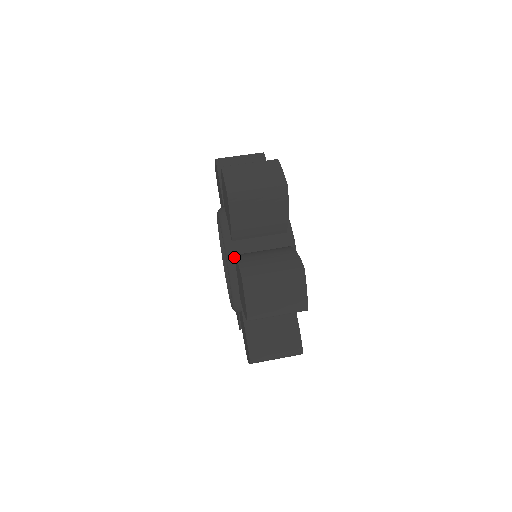
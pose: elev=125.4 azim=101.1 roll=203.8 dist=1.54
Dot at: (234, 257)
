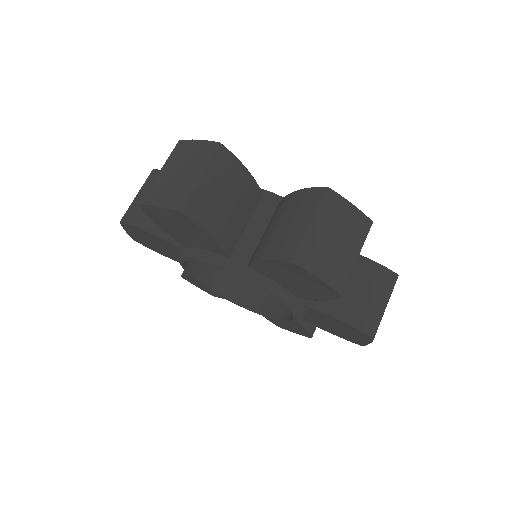
Dot at: (305, 307)
